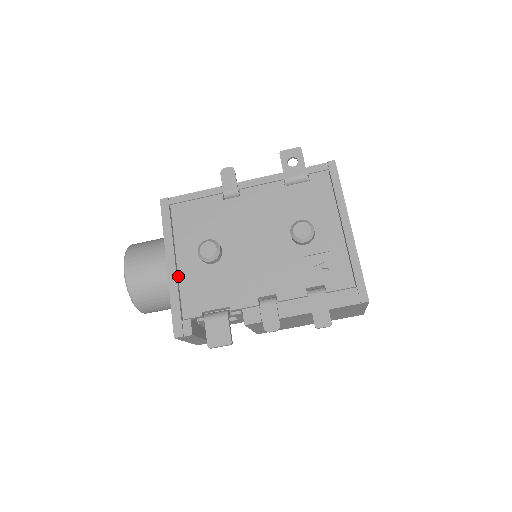
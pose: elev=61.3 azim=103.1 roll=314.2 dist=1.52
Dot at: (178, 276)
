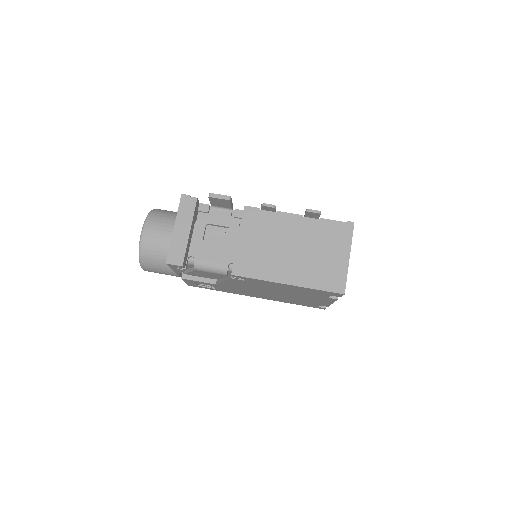
Dot at: occluded
